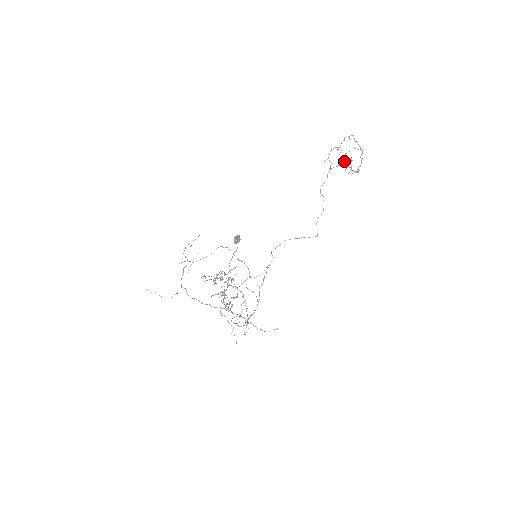
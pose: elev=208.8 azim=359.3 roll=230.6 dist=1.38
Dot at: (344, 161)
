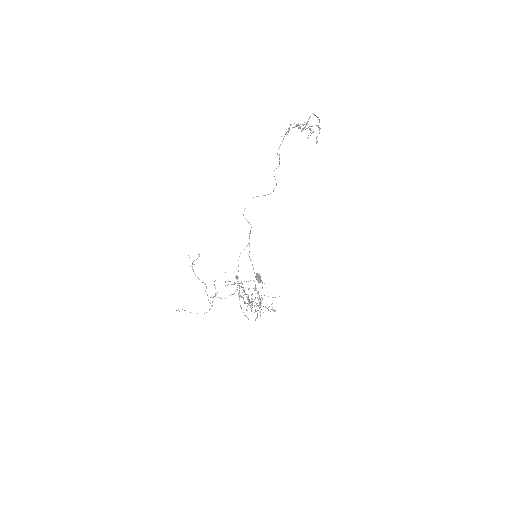
Dot at: occluded
